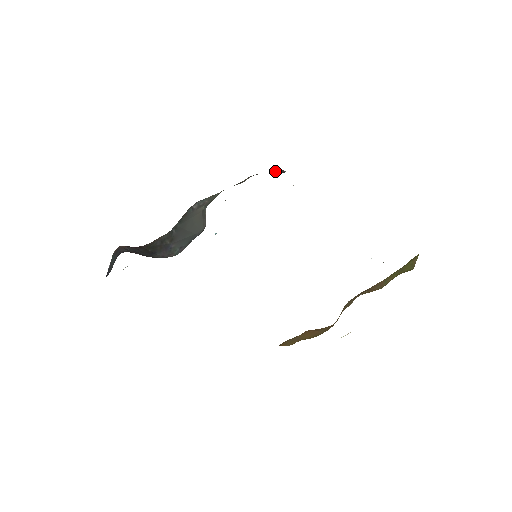
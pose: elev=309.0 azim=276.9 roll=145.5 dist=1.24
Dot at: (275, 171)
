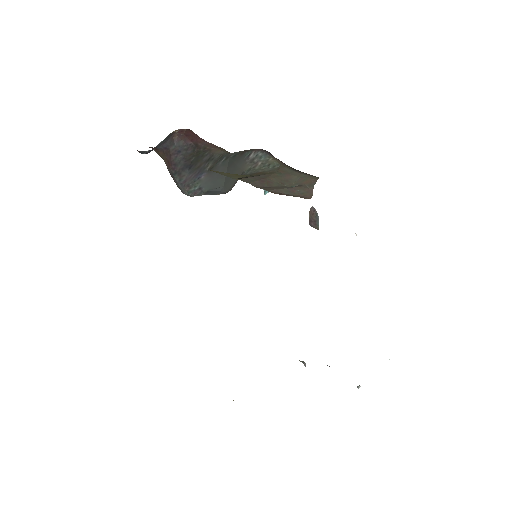
Dot at: (312, 215)
